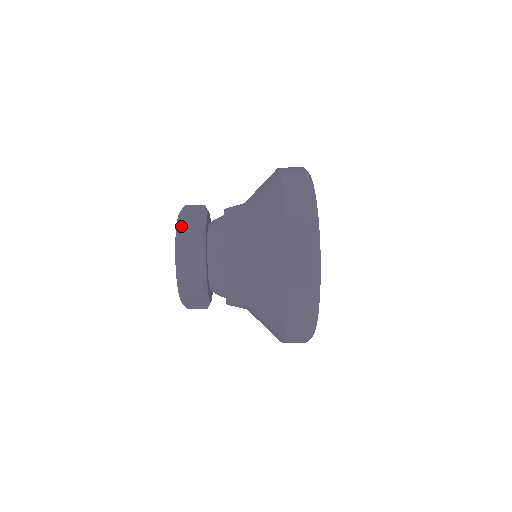
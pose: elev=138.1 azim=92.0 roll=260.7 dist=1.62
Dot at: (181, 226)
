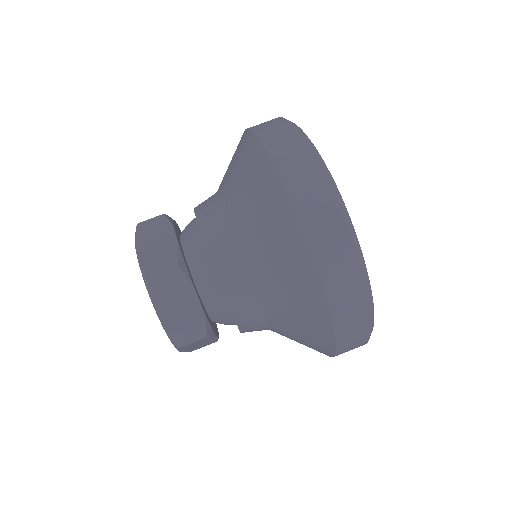
Dot at: (175, 336)
